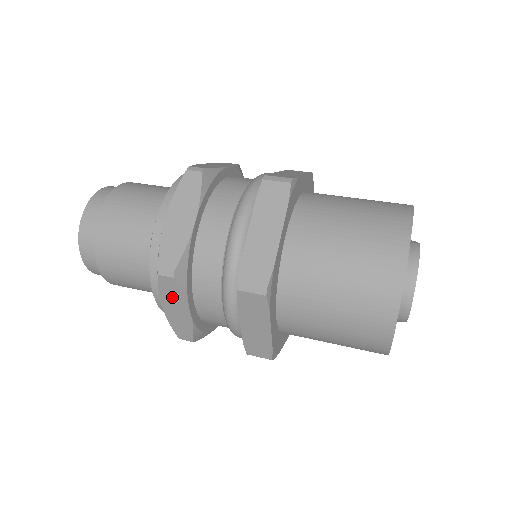
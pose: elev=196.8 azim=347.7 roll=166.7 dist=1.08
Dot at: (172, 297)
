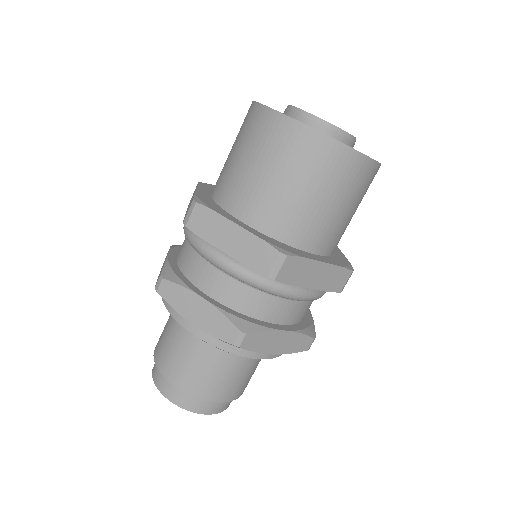
Dot at: (181, 300)
